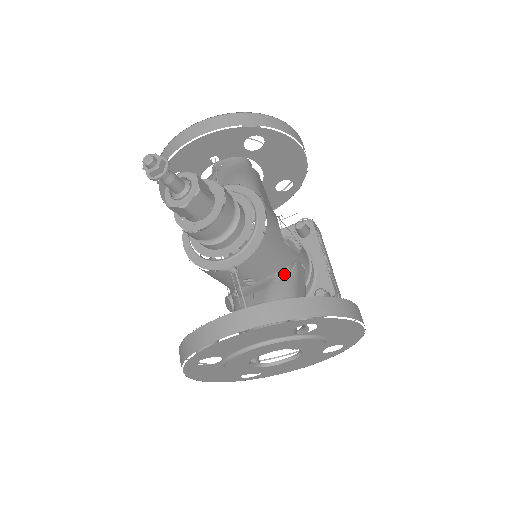
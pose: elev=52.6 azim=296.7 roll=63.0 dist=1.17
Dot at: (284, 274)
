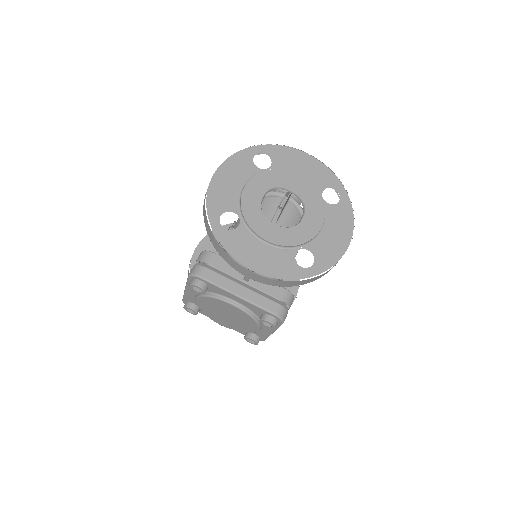
Dot at: occluded
